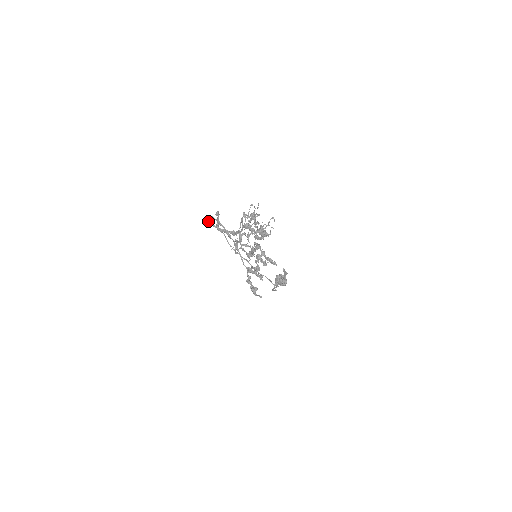
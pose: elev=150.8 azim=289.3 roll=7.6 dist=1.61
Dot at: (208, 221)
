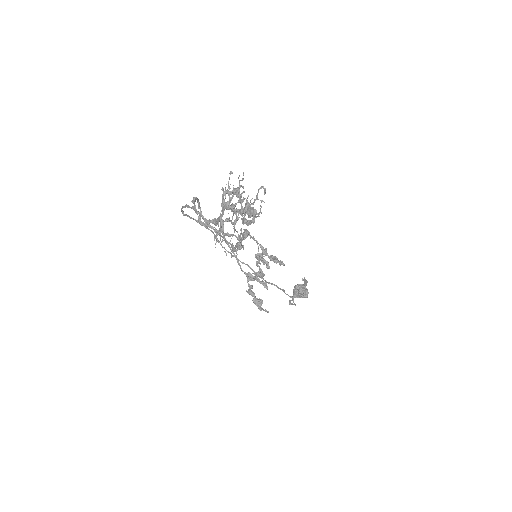
Dot at: (189, 216)
